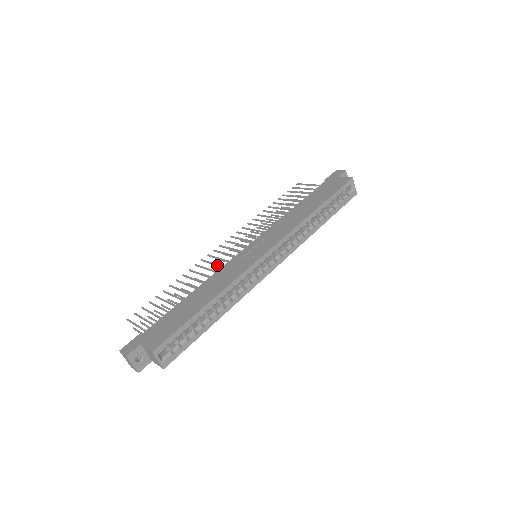
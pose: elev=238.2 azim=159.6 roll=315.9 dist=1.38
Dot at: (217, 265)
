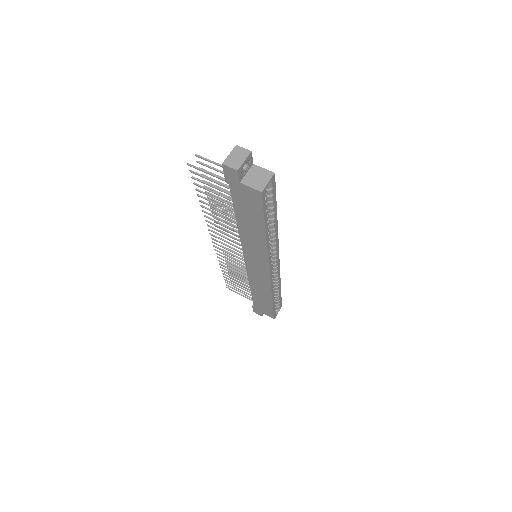
Dot at: occluded
